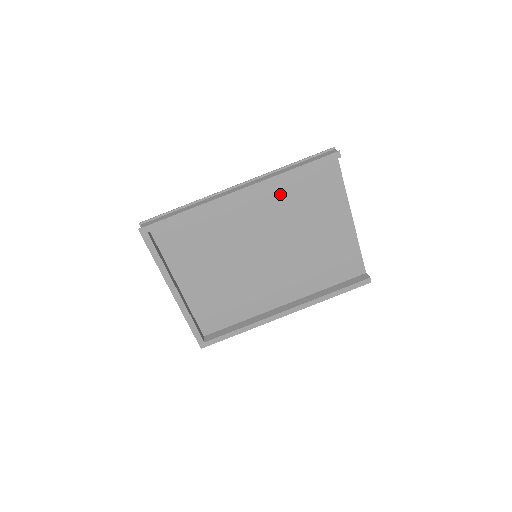
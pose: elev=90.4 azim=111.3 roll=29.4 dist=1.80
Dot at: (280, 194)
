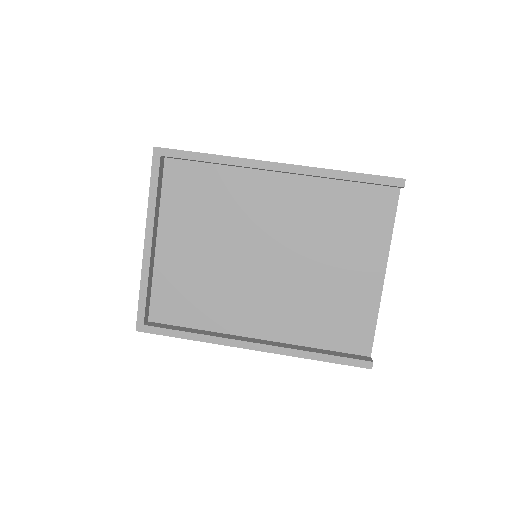
Dot at: (318, 198)
